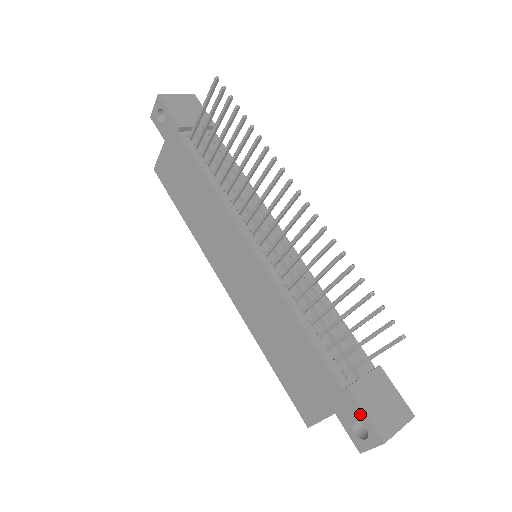
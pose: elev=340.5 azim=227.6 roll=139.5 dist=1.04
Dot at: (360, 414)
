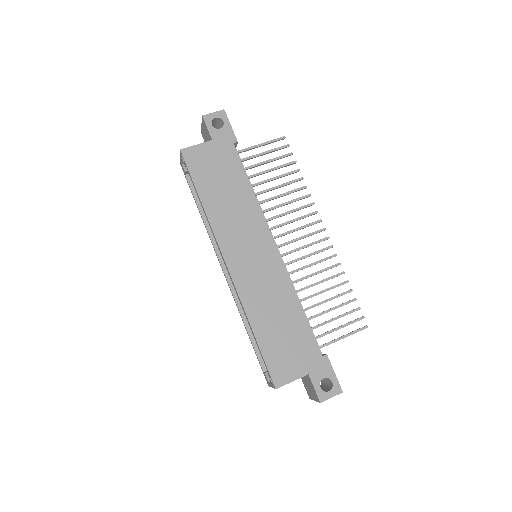
Dot at: (331, 373)
